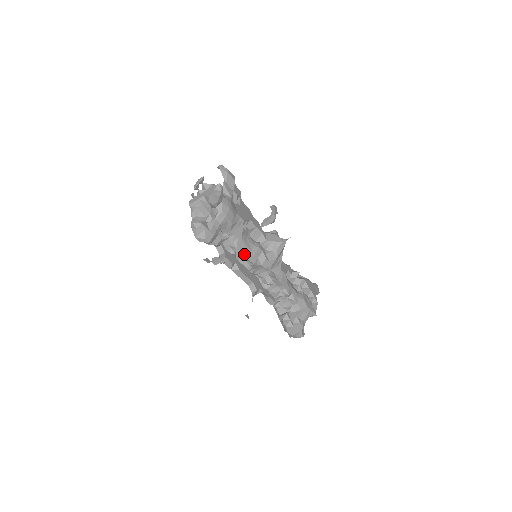
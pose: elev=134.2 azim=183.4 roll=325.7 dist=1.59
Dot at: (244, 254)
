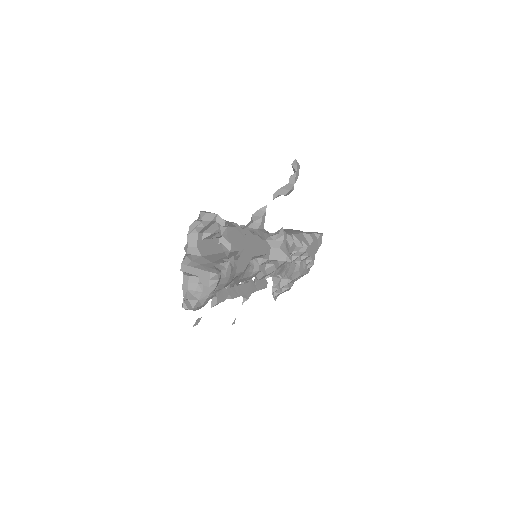
Dot at: occluded
